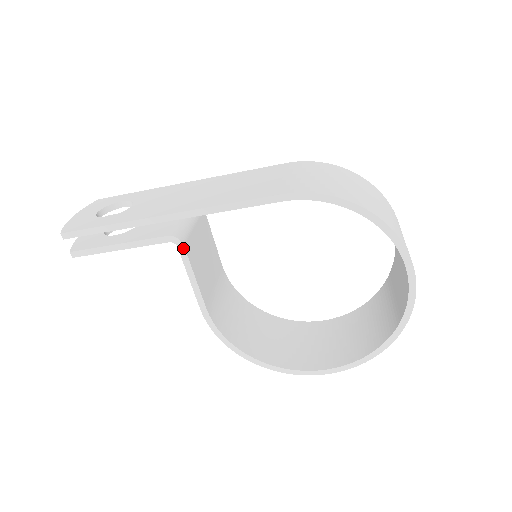
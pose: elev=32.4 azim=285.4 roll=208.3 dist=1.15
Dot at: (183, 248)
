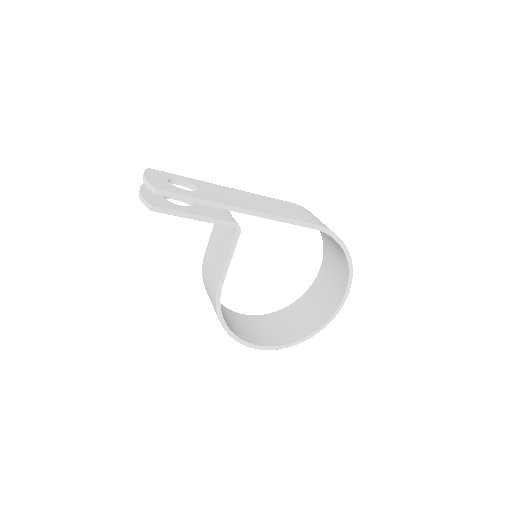
Dot at: (239, 235)
